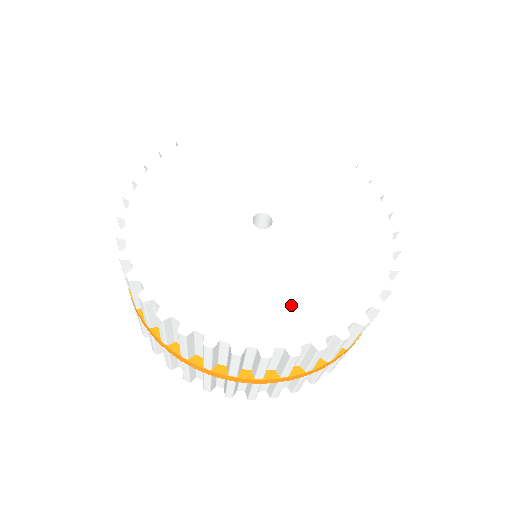
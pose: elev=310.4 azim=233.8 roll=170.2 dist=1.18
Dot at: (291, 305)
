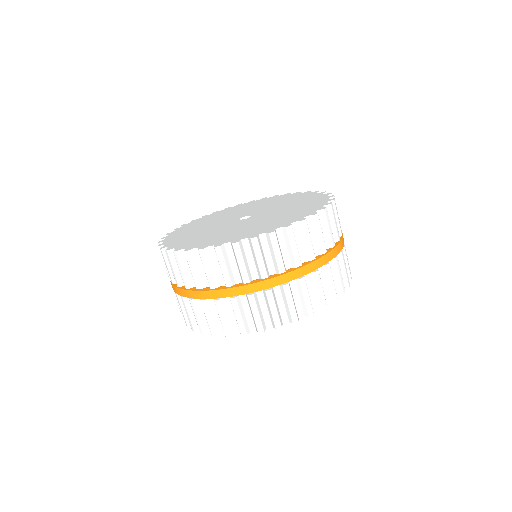
Dot at: (244, 232)
